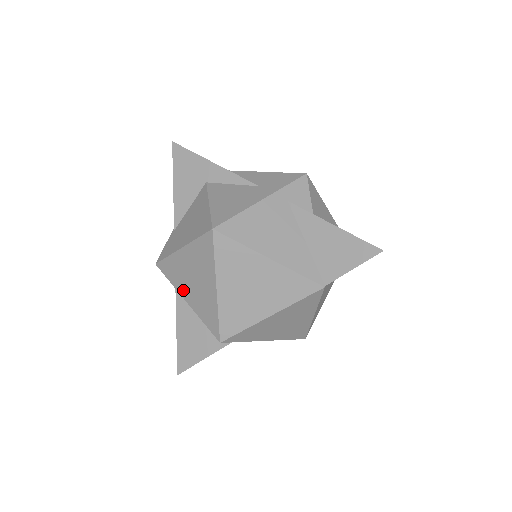
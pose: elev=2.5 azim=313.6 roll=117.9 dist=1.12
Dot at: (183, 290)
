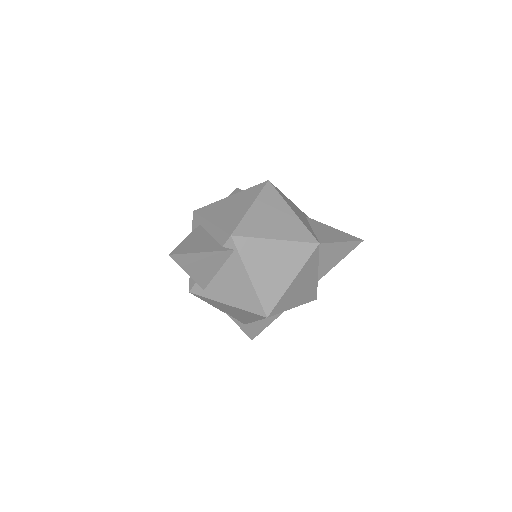
Dot at: (213, 216)
